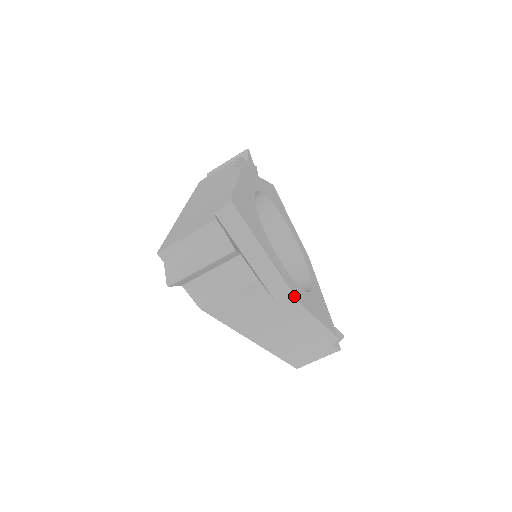
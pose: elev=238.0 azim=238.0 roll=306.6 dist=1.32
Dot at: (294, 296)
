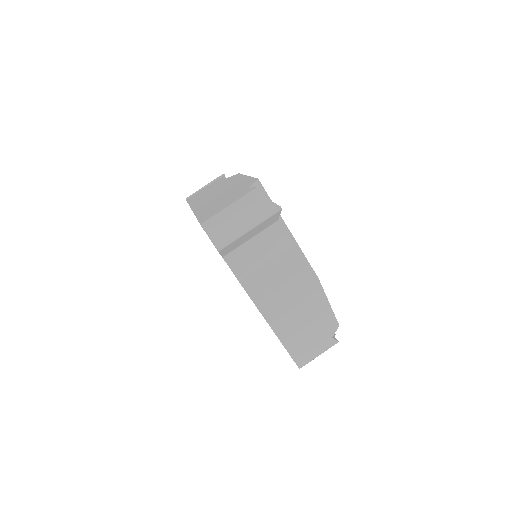
Dot at: (313, 271)
